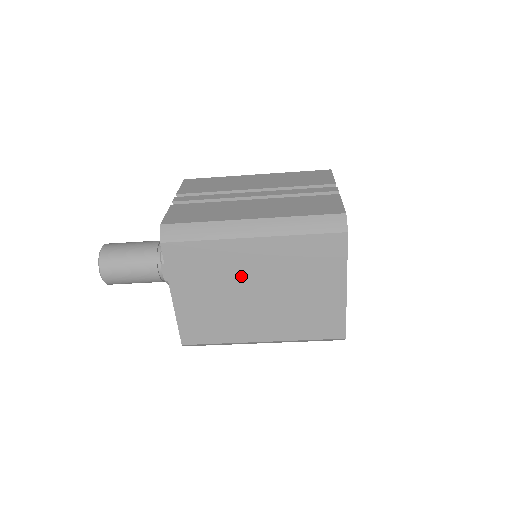
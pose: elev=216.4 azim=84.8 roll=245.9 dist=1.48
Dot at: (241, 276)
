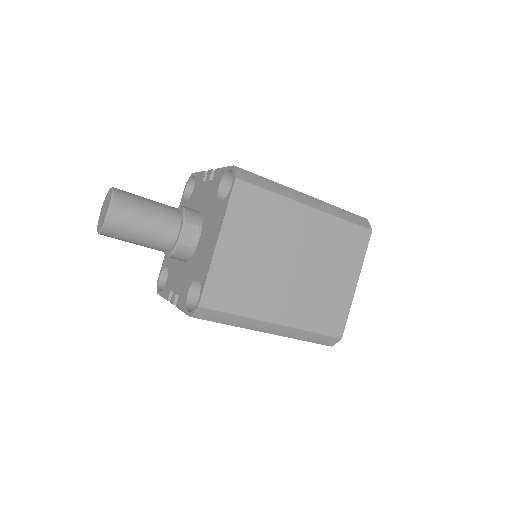
Dot at: (287, 241)
